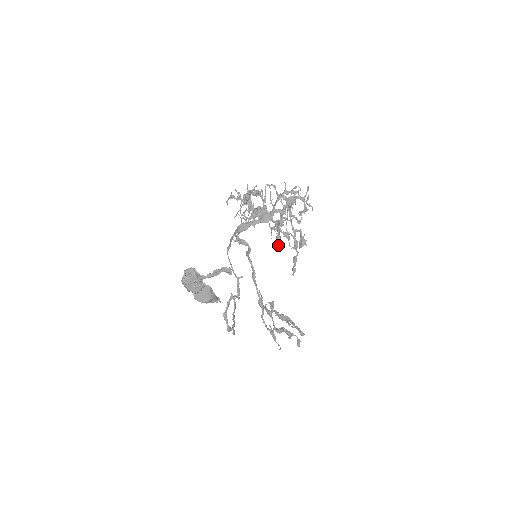
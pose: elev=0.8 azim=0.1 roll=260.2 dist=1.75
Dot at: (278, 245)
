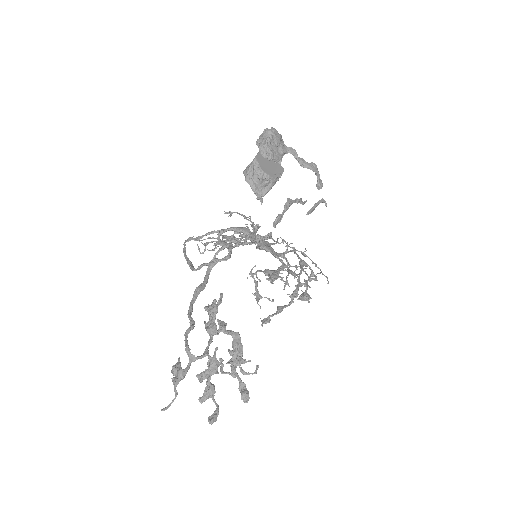
Dot at: (274, 278)
